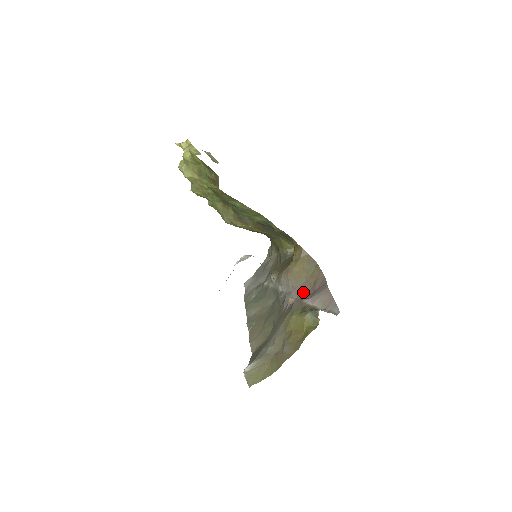
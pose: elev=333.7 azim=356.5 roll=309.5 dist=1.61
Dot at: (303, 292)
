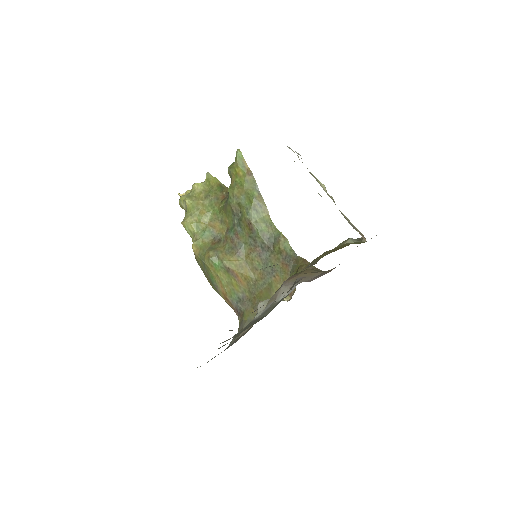
Dot at: (320, 276)
